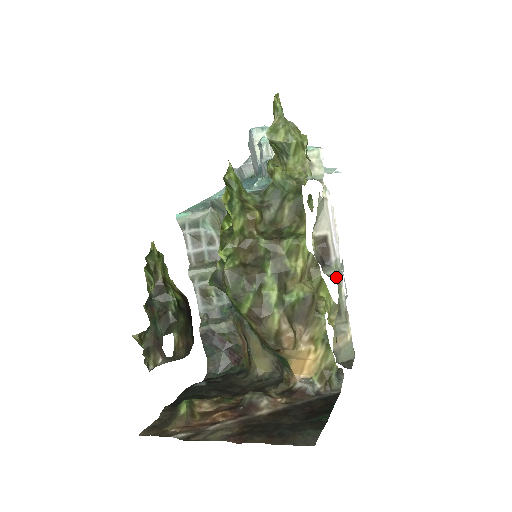
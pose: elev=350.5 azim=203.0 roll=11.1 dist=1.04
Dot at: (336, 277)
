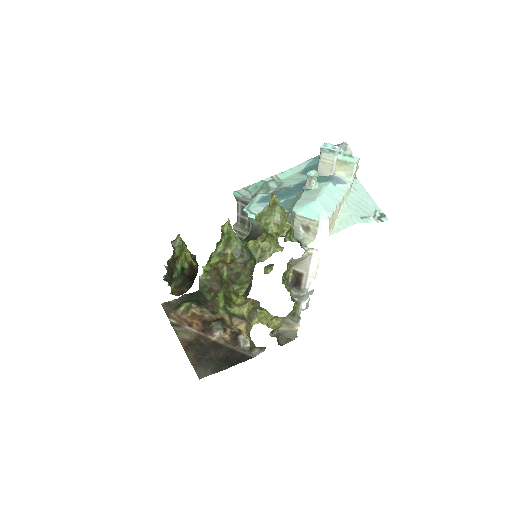
Dot at: (297, 299)
